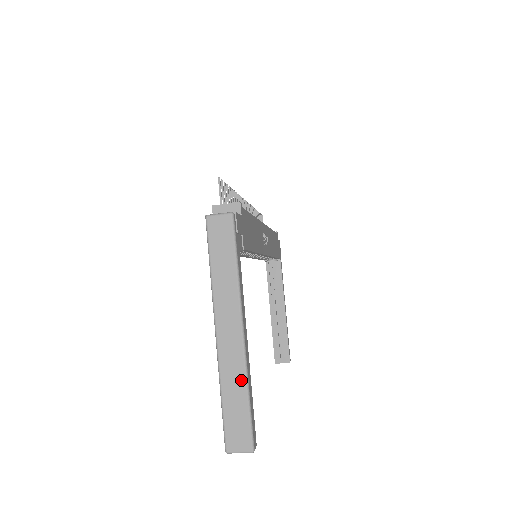
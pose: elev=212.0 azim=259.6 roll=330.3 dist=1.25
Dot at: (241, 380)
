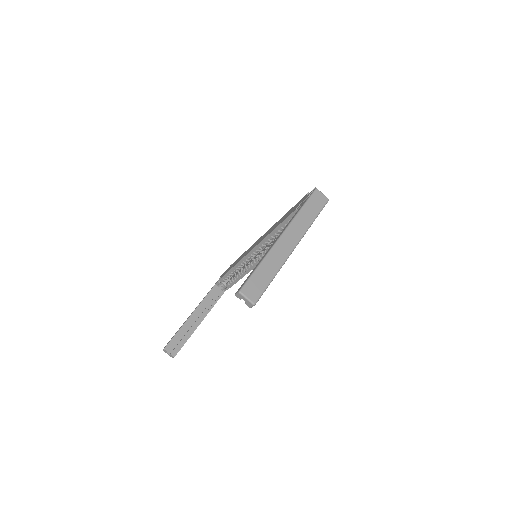
Dot at: (277, 266)
